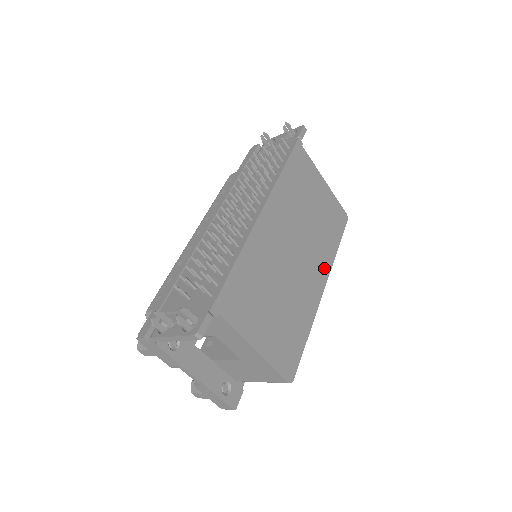
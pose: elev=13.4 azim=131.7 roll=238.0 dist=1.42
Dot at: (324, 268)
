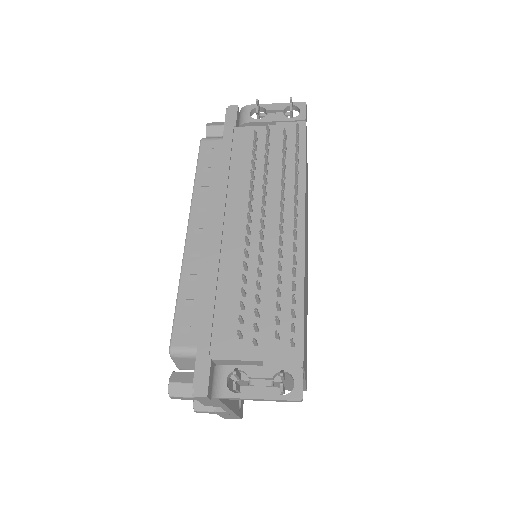
Dot at: occluded
